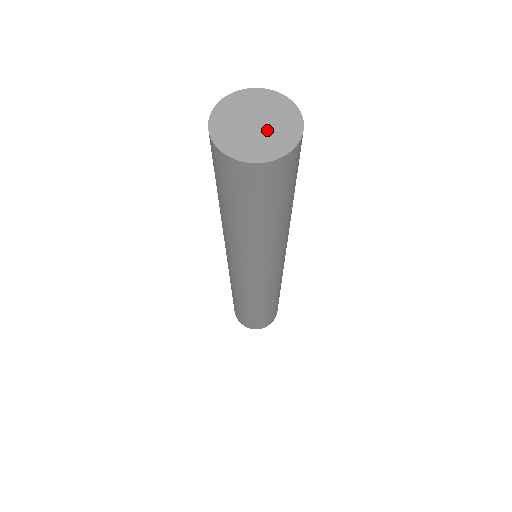
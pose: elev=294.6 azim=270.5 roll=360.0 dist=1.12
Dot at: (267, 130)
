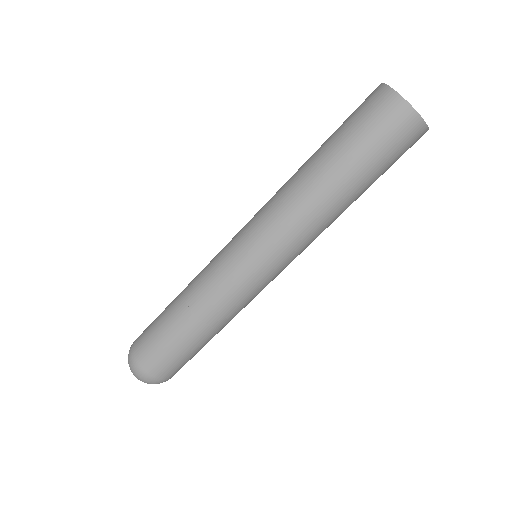
Dot at: occluded
